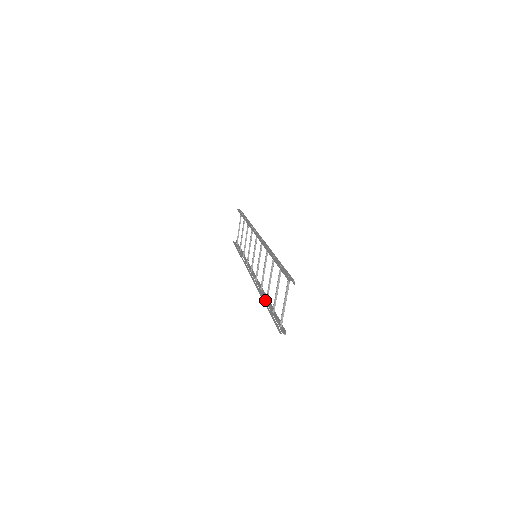
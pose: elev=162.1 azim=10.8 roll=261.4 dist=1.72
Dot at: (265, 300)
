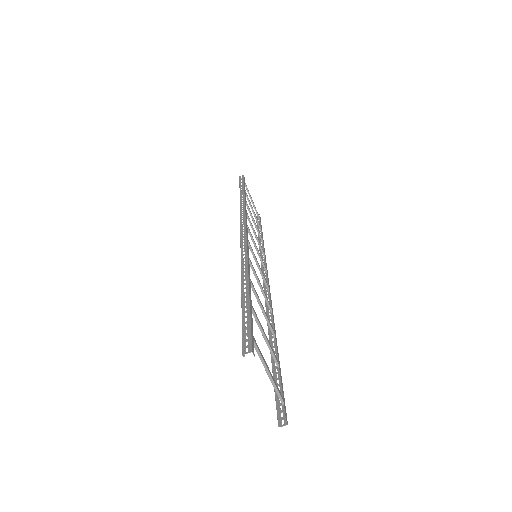
Dot at: (272, 337)
